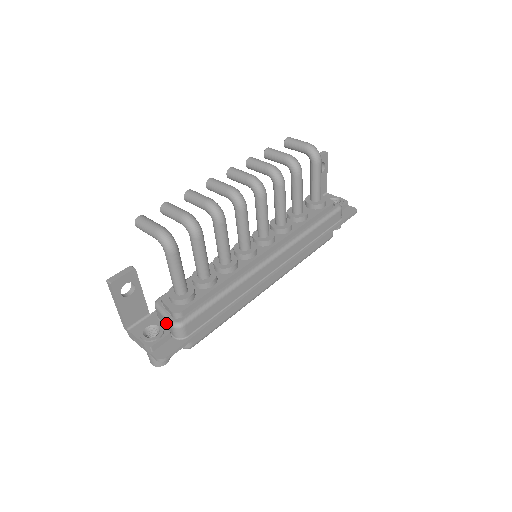
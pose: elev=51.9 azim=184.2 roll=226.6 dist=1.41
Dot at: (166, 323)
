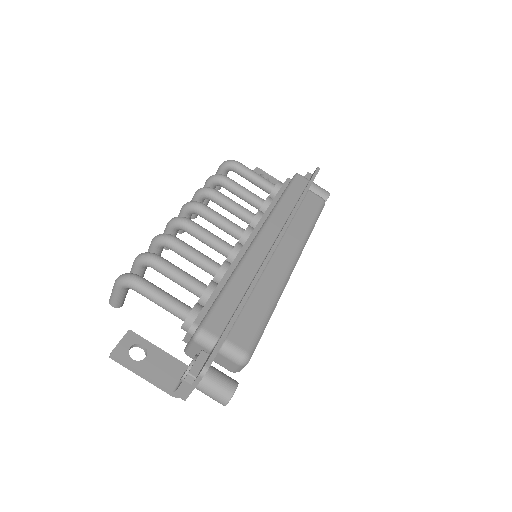
Dot at: (197, 350)
